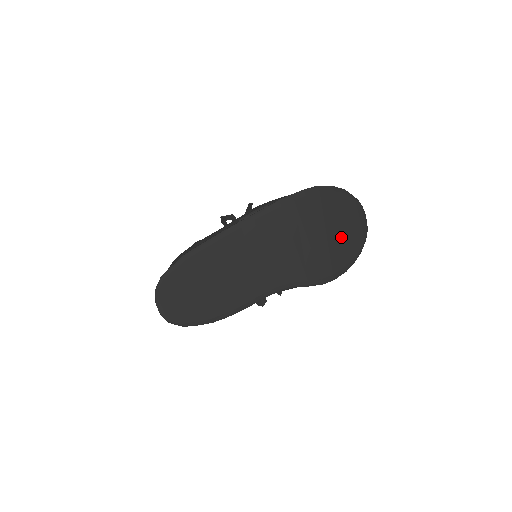
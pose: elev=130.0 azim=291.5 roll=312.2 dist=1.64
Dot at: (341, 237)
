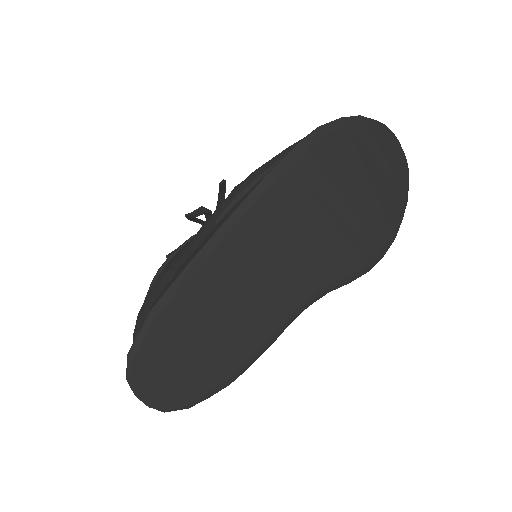
Dot at: (376, 192)
